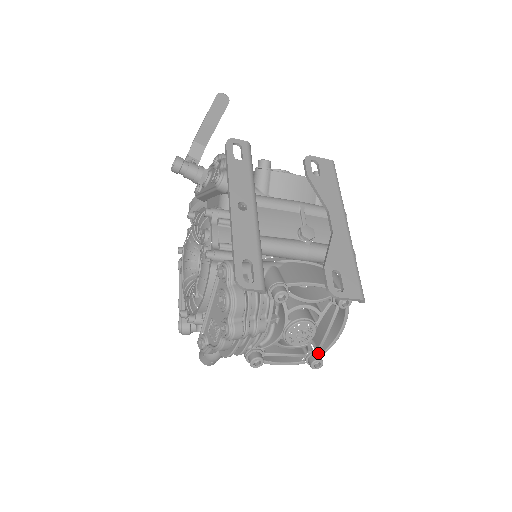
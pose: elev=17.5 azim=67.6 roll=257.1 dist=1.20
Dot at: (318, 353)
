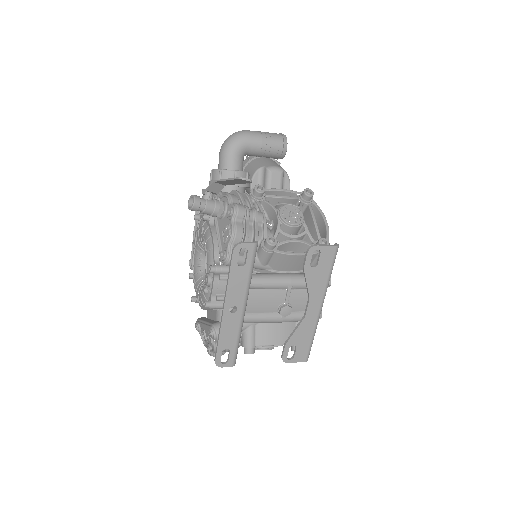
Dot at: occluded
